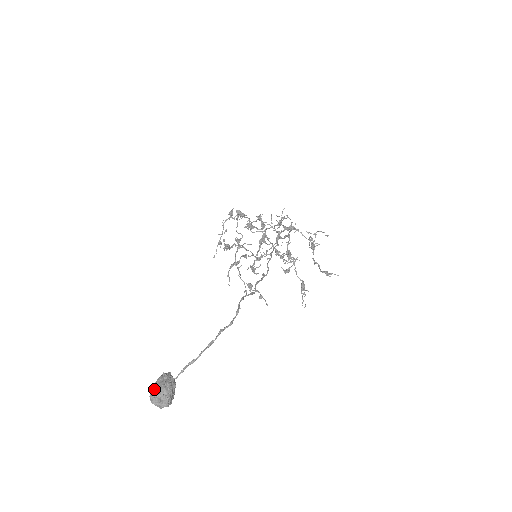
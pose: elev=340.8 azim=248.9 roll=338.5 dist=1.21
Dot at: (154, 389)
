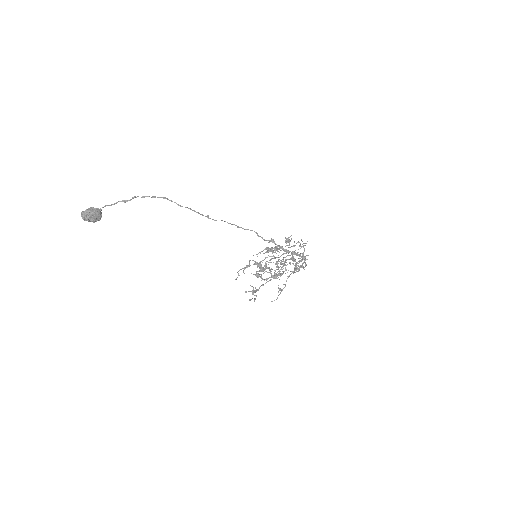
Dot at: occluded
